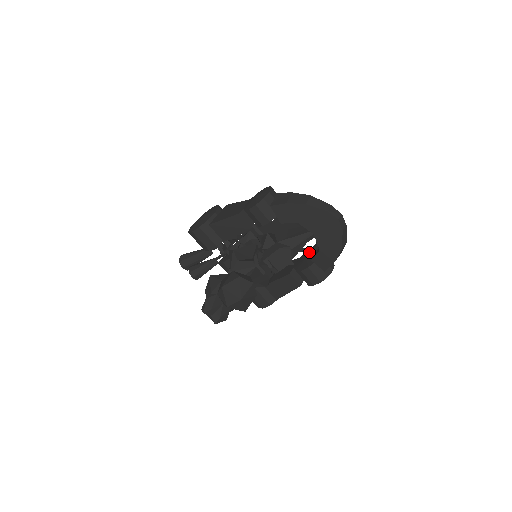
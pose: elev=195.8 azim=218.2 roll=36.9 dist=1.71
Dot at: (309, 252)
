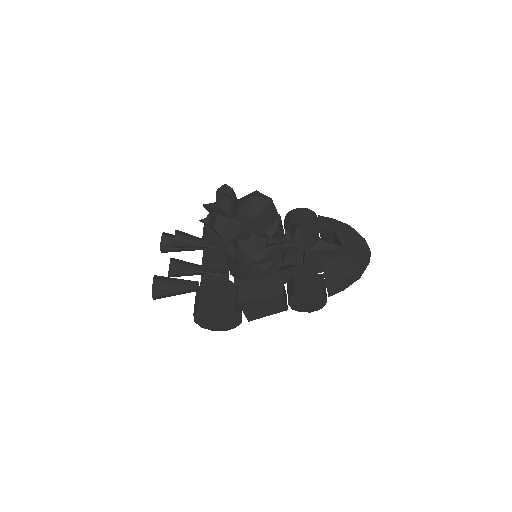
Dot at: occluded
